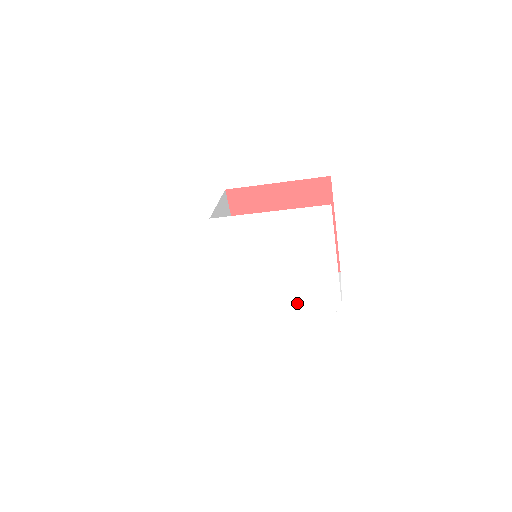
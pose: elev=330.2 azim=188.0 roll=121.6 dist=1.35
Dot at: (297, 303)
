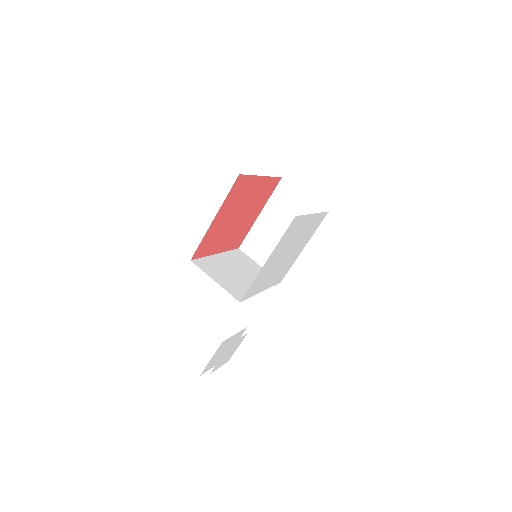
Dot at: (306, 241)
